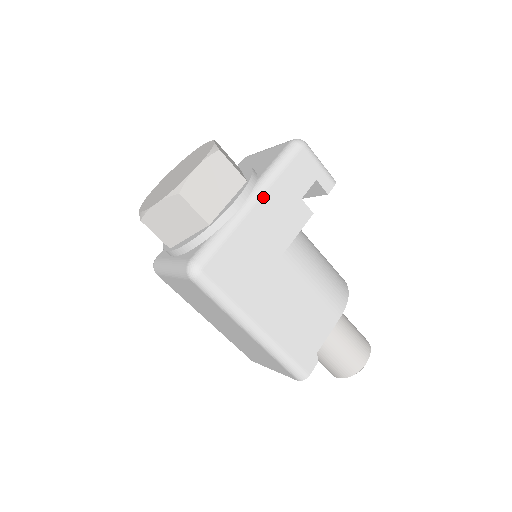
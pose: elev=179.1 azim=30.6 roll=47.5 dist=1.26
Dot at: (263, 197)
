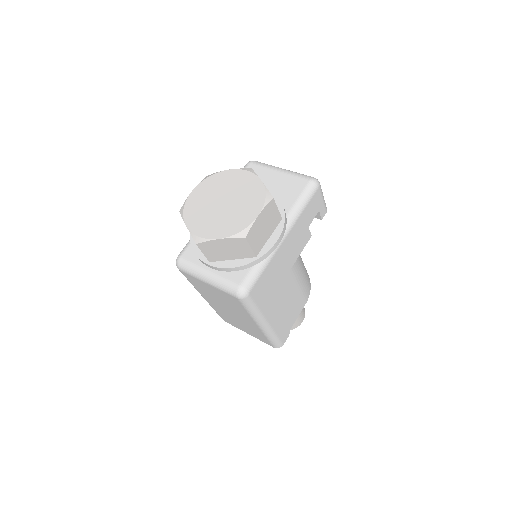
Dot at: (290, 231)
